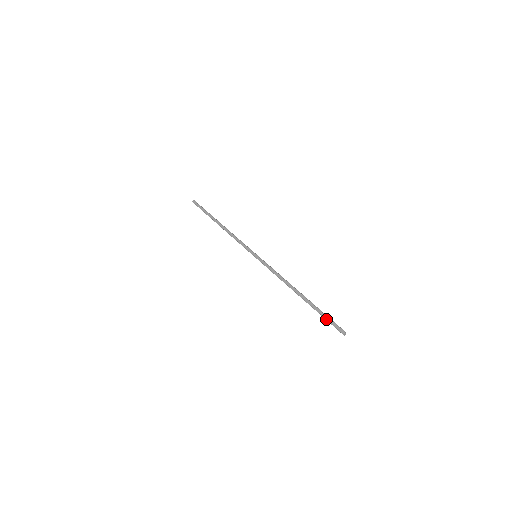
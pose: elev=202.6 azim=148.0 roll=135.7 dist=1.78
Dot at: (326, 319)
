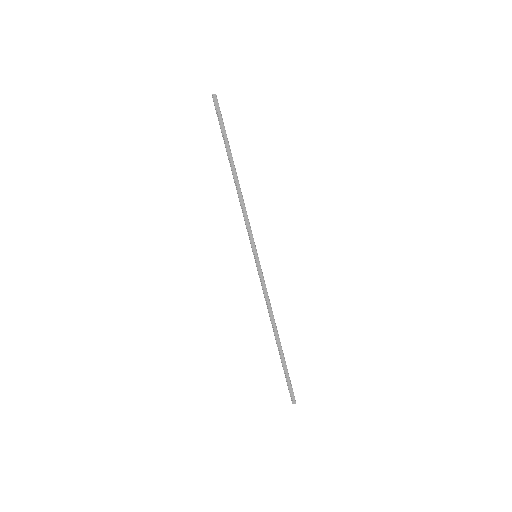
Dot at: (288, 380)
